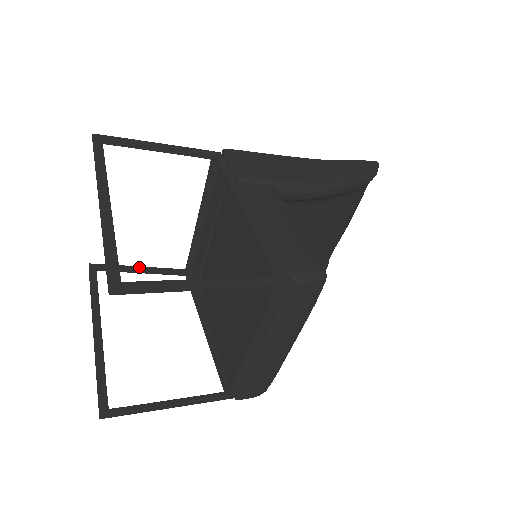
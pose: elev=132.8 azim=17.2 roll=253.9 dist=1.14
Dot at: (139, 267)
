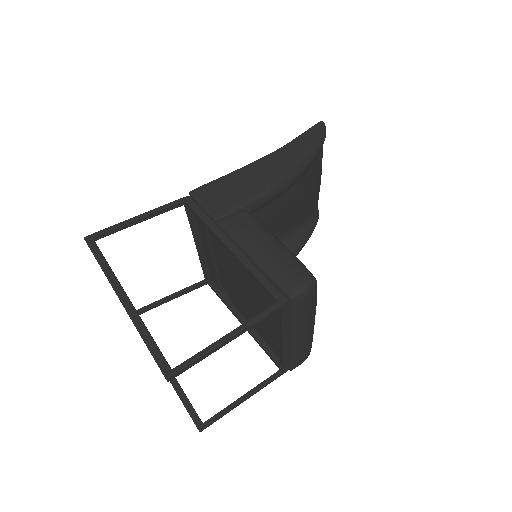
Dot at: (169, 296)
